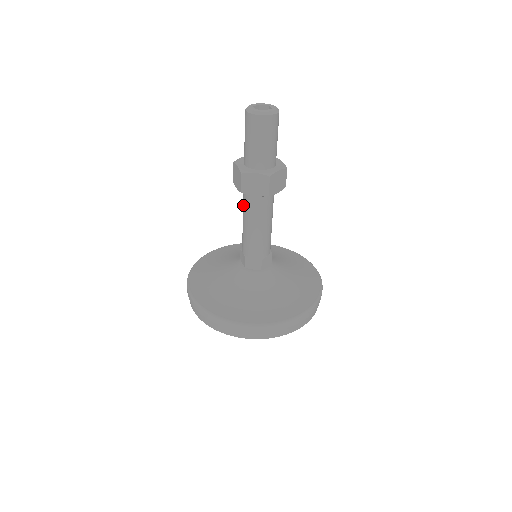
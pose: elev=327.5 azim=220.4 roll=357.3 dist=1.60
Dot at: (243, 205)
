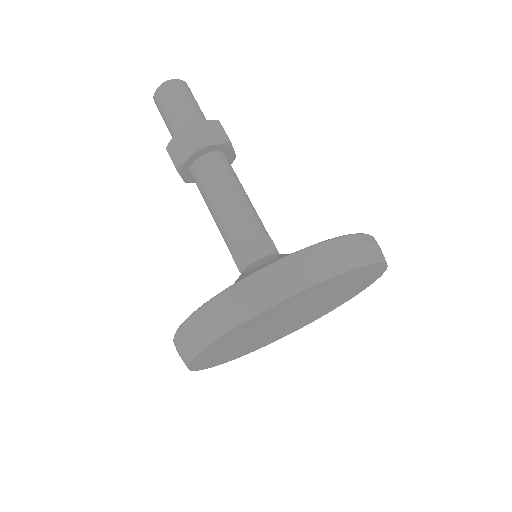
Dot at: occluded
